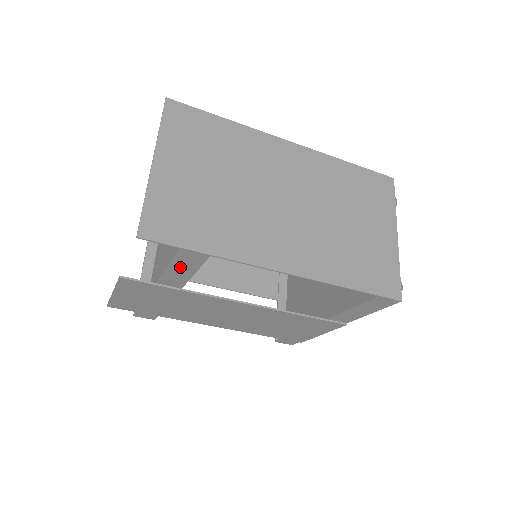
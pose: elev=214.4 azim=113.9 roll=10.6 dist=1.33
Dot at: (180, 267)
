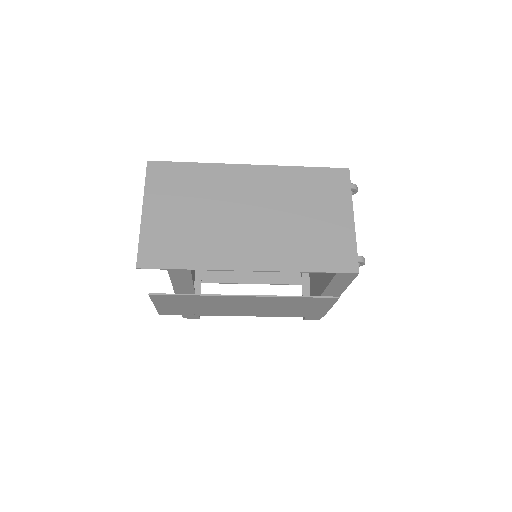
Dot at: (180, 281)
